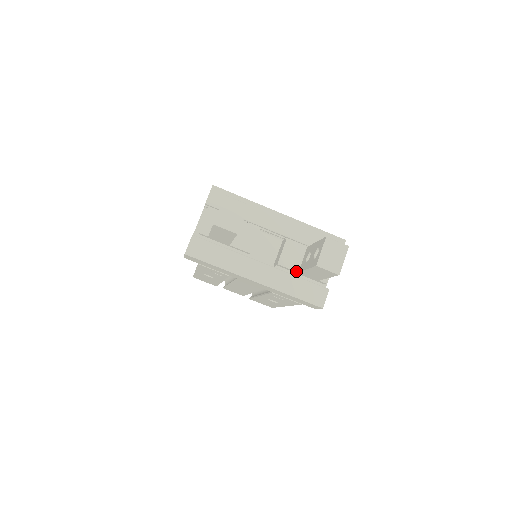
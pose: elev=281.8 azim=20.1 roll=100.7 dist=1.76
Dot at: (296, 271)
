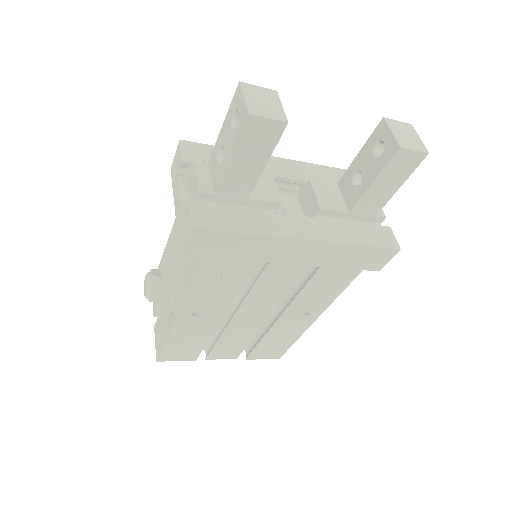
Dot at: (345, 212)
